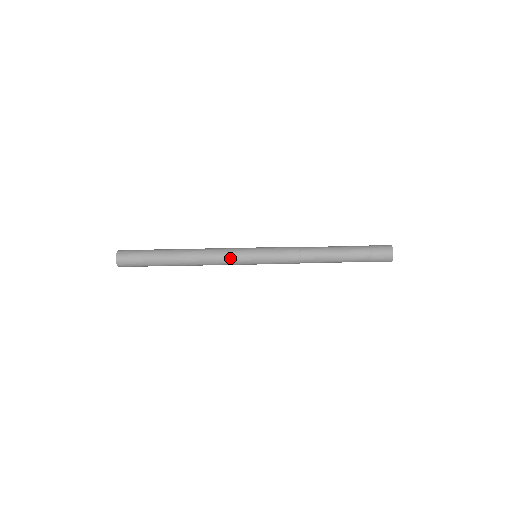
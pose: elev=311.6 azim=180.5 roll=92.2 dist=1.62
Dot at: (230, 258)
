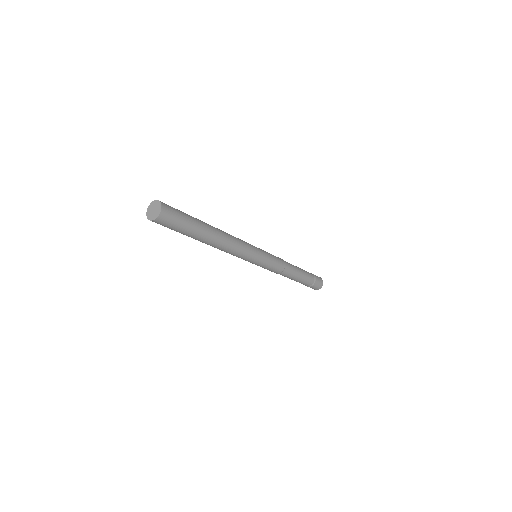
Dot at: (244, 256)
